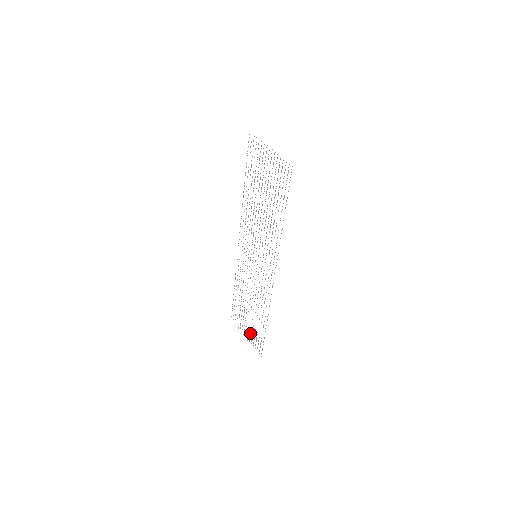
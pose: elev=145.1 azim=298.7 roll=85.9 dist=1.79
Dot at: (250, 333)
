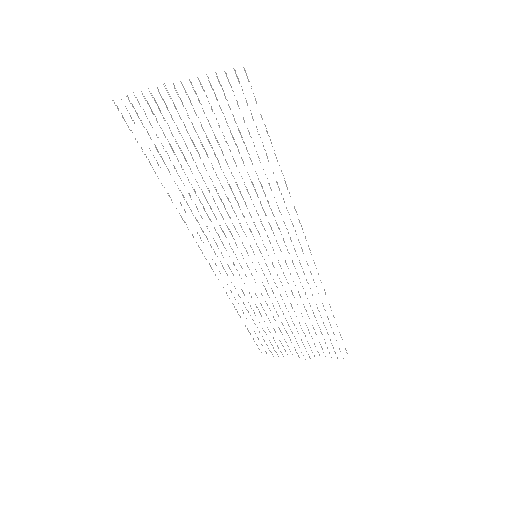
Dot at: occluded
